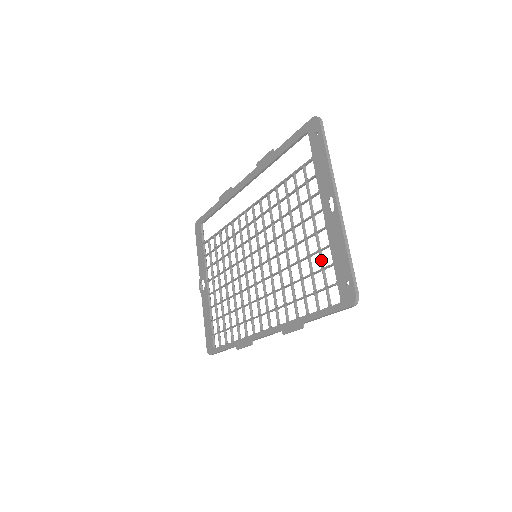
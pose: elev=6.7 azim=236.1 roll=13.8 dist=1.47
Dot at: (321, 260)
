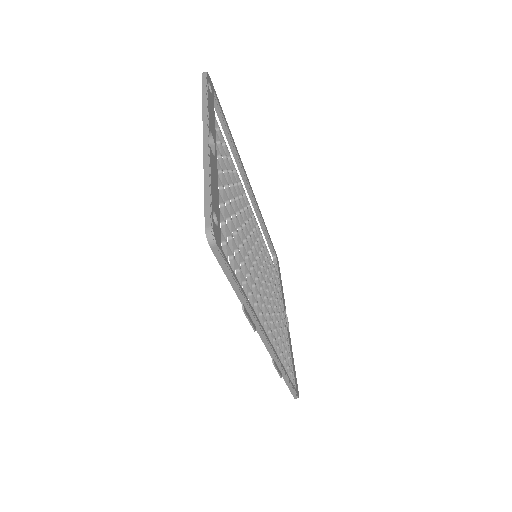
Dot at: occluded
